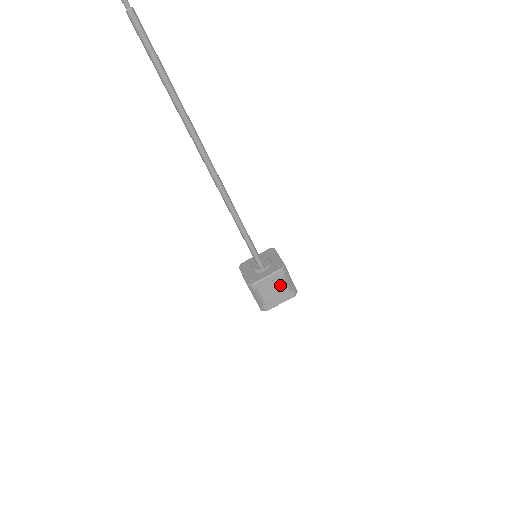
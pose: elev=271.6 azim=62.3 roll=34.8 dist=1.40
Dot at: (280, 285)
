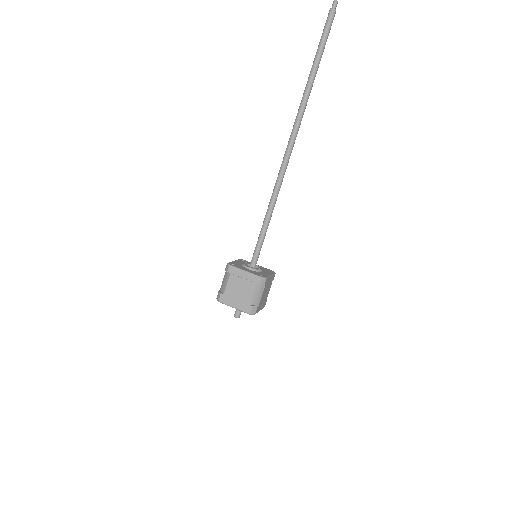
Dot at: (248, 290)
